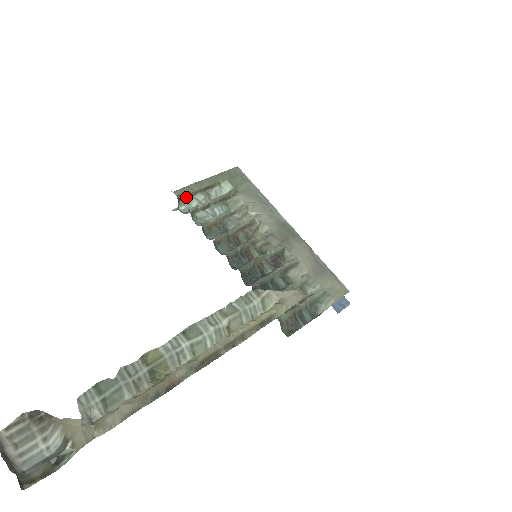
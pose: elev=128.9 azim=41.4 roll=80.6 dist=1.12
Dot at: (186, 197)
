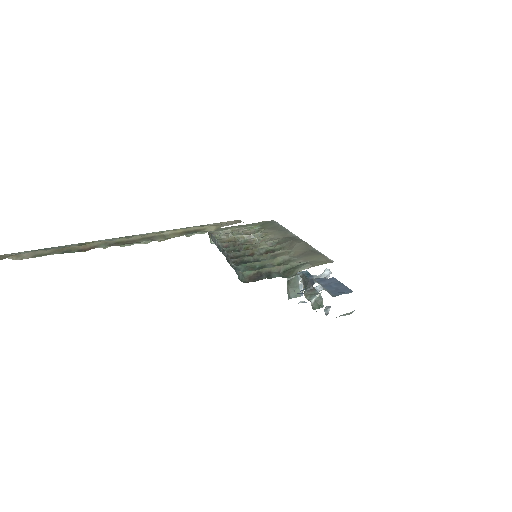
Dot at: occluded
